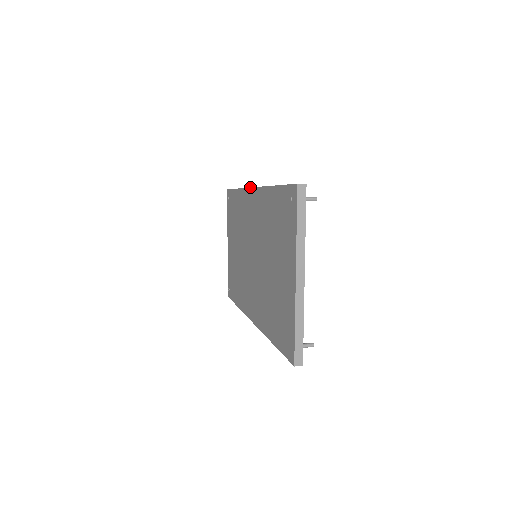
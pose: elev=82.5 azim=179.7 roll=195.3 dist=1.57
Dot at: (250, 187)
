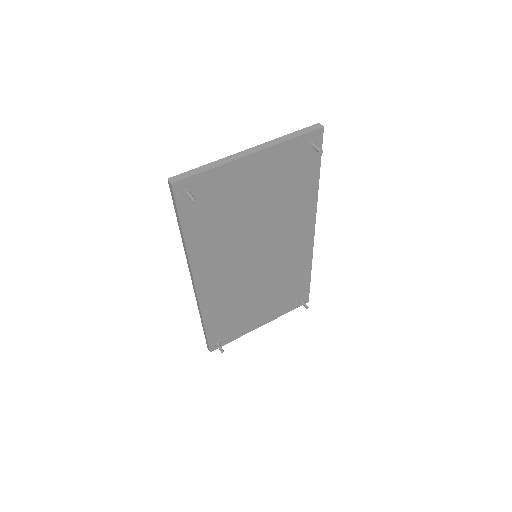
Dot at: occluded
